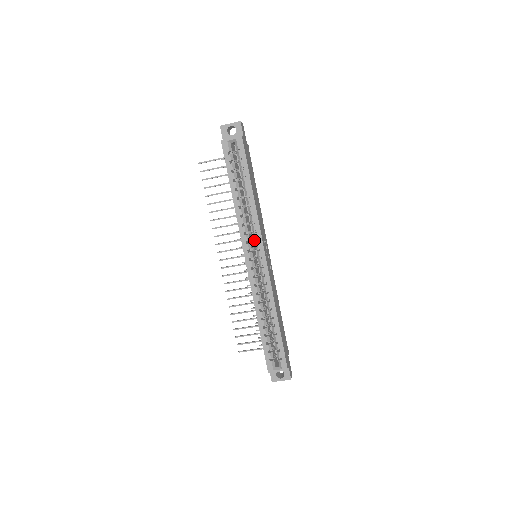
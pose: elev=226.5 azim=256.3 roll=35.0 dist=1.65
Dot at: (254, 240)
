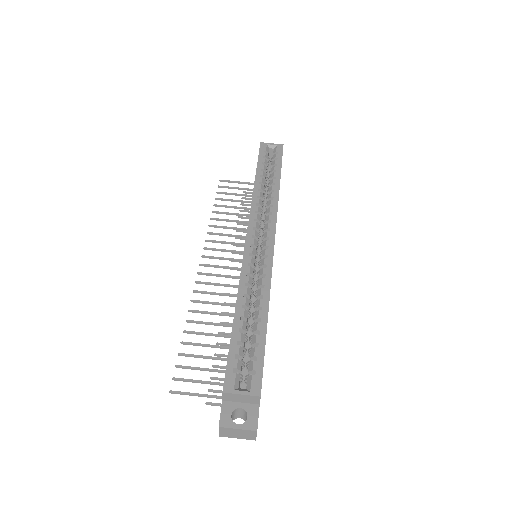
Dot at: (263, 230)
